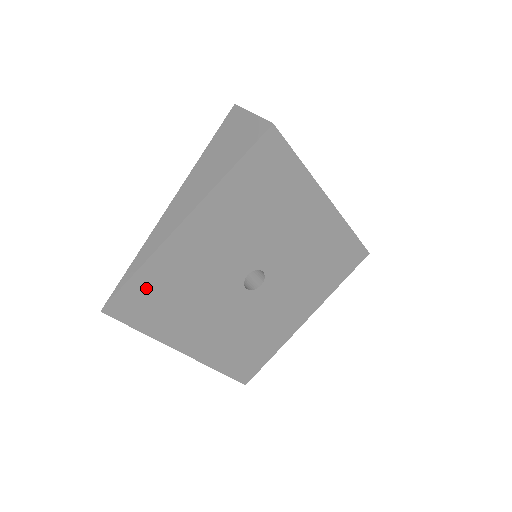
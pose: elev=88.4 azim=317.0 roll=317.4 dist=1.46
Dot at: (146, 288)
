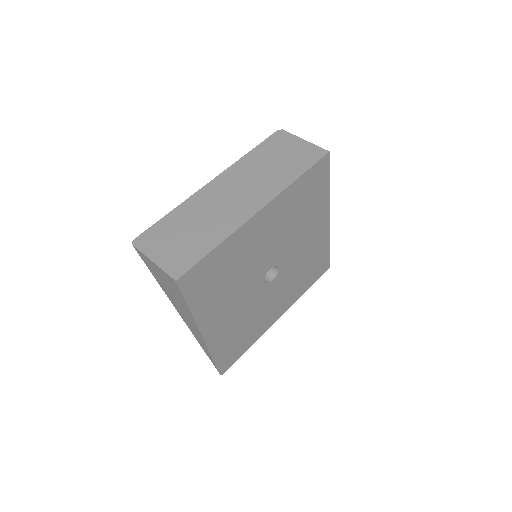
Dot at: (226, 353)
